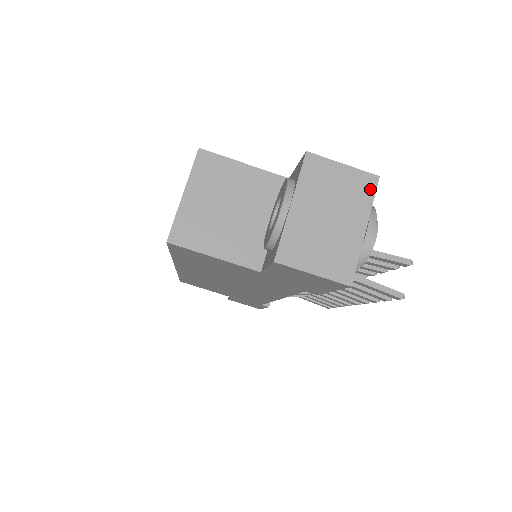
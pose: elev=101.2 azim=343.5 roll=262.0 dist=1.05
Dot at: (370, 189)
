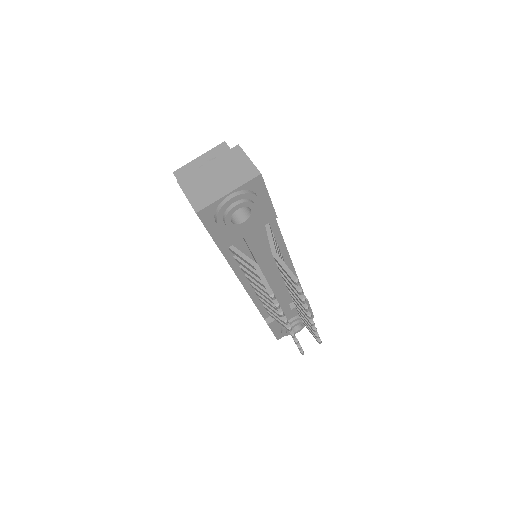
Dot at: (250, 177)
